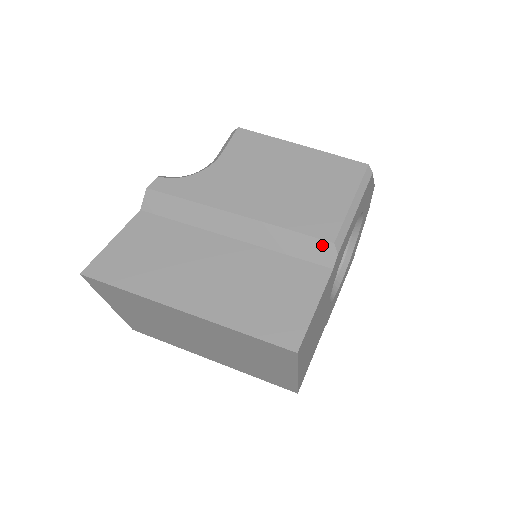
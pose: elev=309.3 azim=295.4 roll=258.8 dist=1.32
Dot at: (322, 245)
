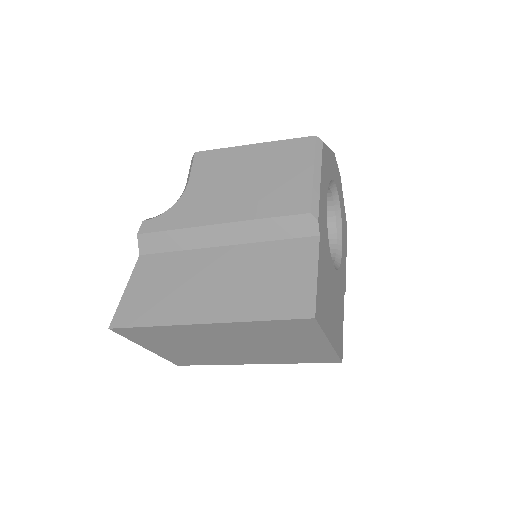
Dot at: (301, 219)
